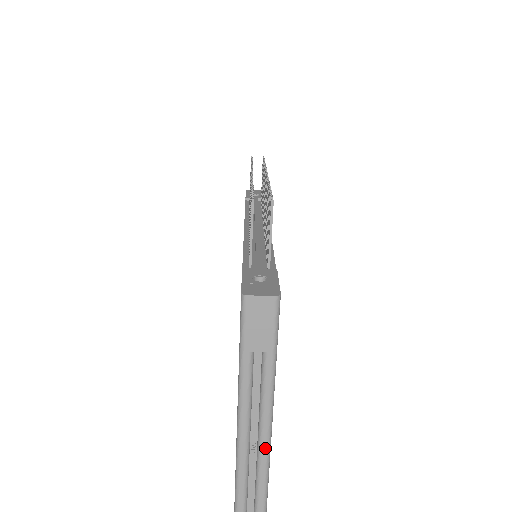
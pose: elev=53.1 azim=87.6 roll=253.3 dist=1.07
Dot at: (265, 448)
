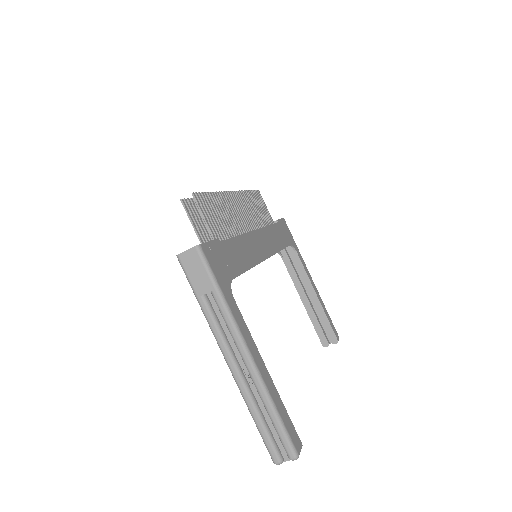
Dot at: (254, 374)
